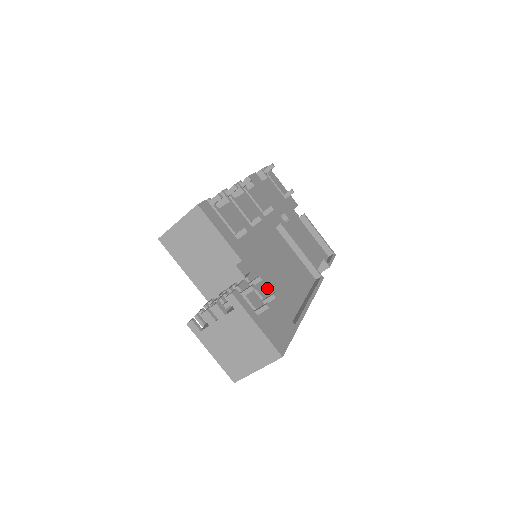
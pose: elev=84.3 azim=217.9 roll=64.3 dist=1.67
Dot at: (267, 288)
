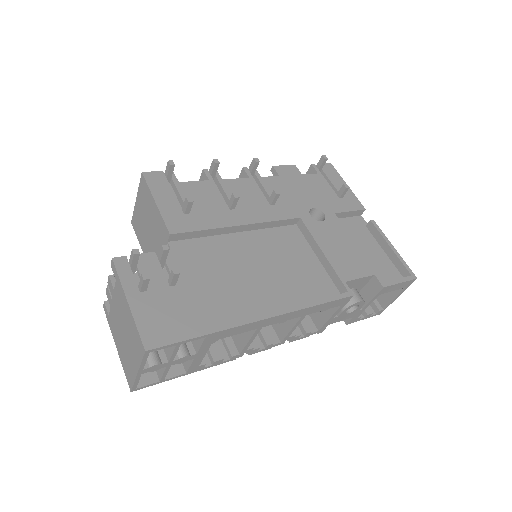
Dot at: (211, 278)
